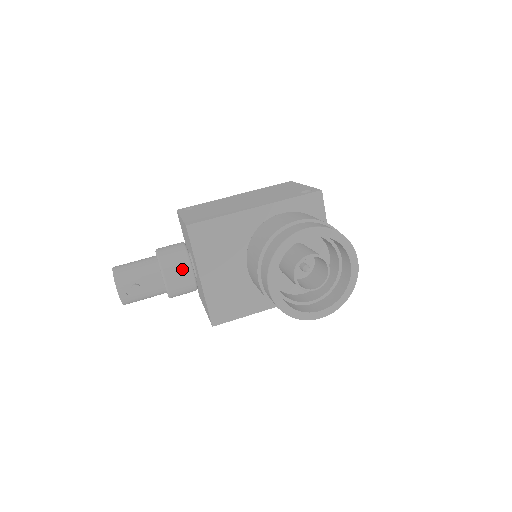
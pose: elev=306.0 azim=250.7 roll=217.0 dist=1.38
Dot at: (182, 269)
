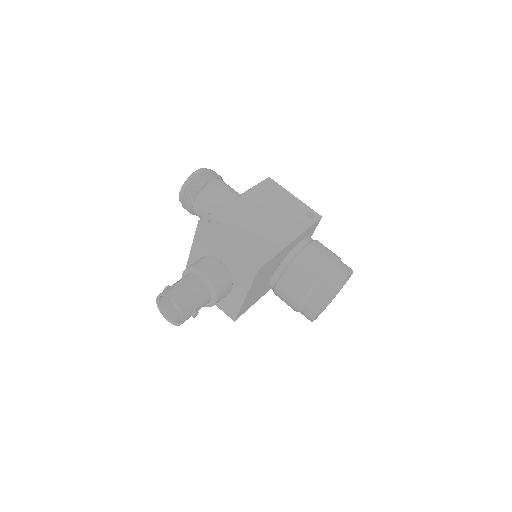
Dot at: (227, 289)
